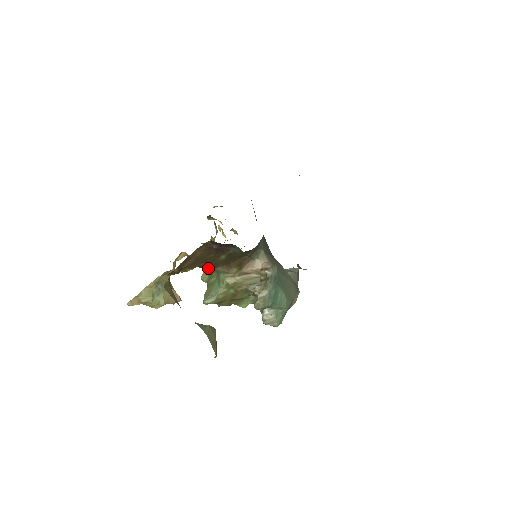
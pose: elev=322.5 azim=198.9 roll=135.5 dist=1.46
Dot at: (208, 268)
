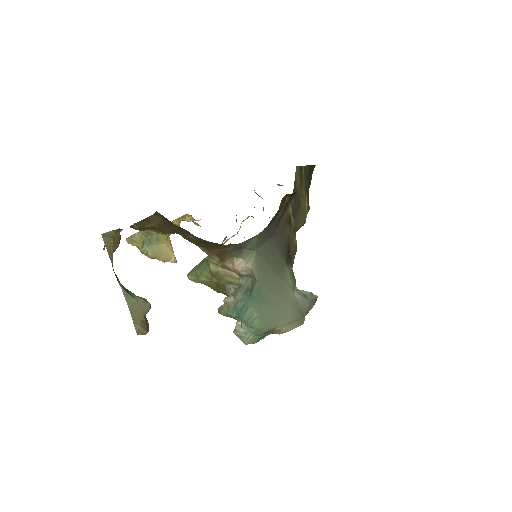
Dot at: occluded
